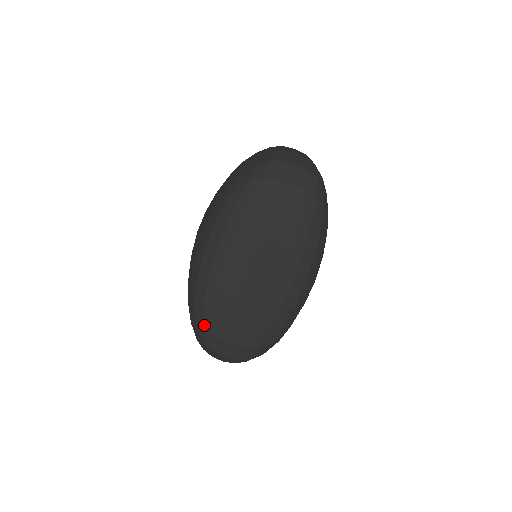
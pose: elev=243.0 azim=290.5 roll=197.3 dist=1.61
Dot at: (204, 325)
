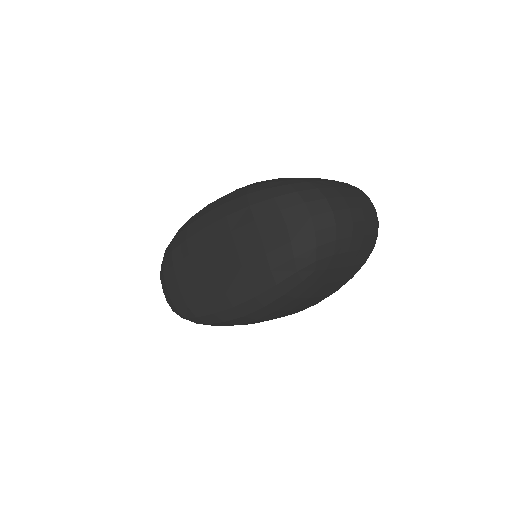
Dot at: (165, 253)
